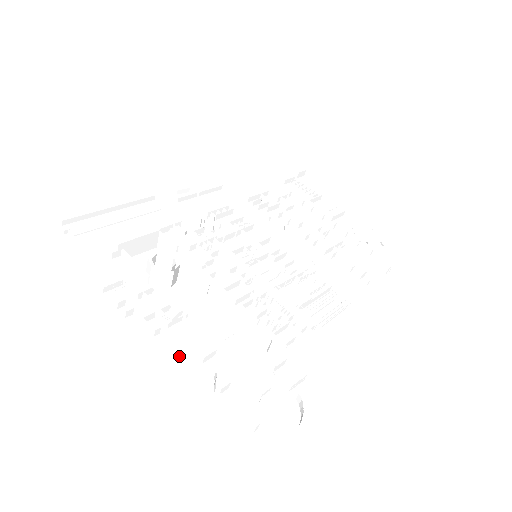
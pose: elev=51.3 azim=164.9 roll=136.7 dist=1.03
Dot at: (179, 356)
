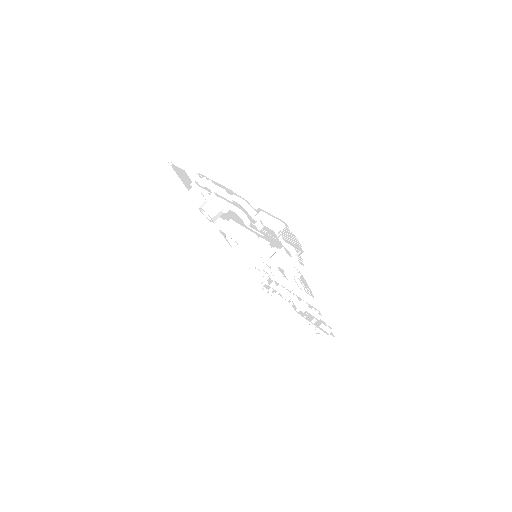
Dot at: (240, 197)
